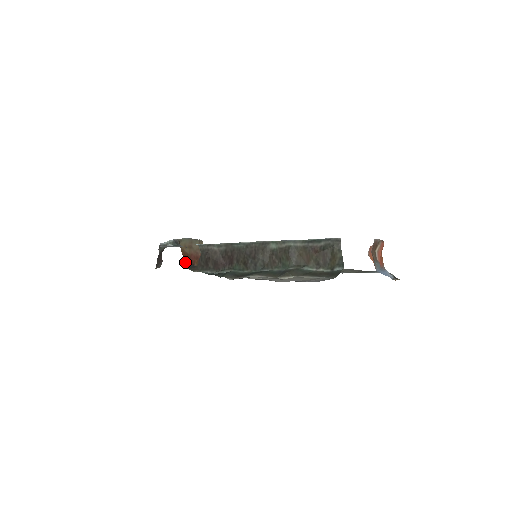
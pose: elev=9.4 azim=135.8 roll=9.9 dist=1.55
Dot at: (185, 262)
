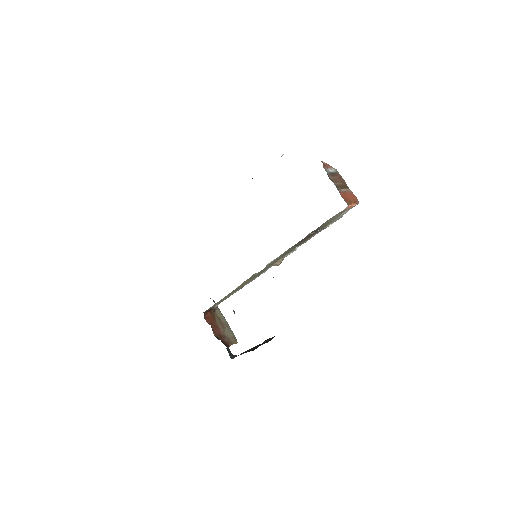
Dot at: (208, 319)
